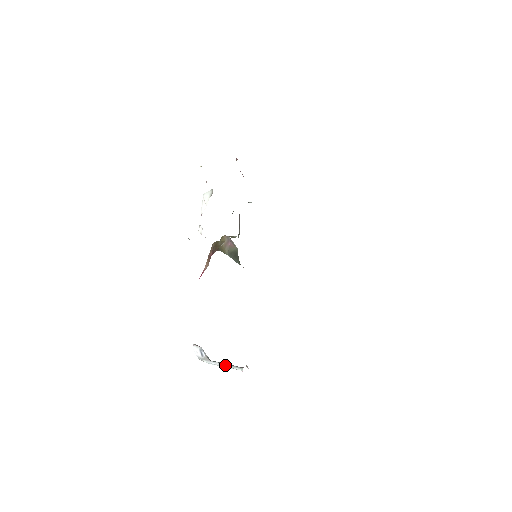
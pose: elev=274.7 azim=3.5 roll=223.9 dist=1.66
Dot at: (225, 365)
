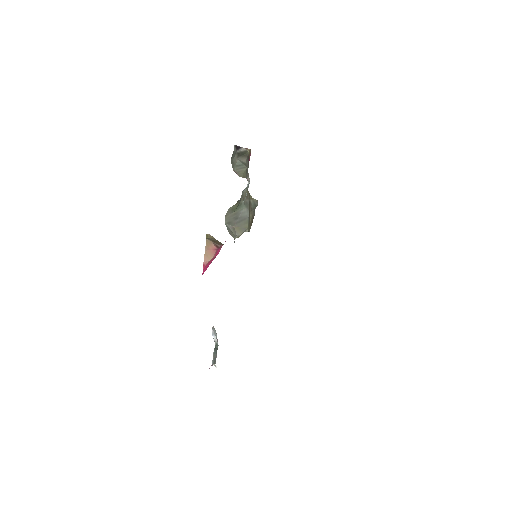
Dot at: occluded
